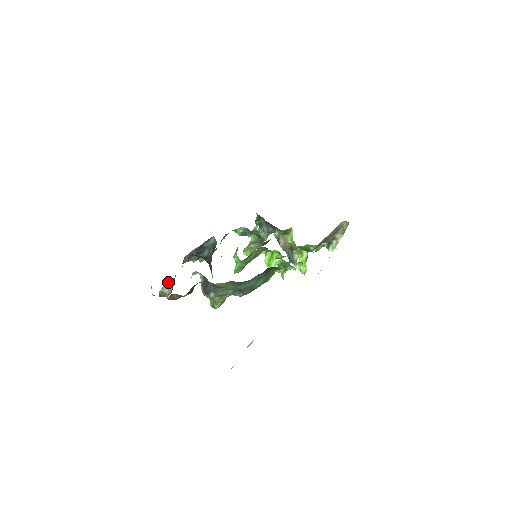
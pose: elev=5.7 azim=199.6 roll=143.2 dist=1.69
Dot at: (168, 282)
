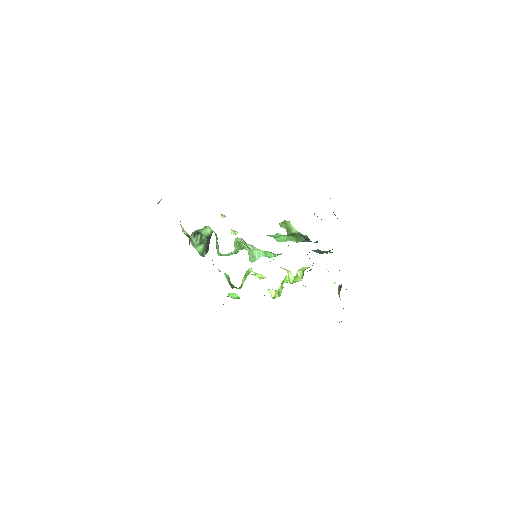
Dot at: occluded
